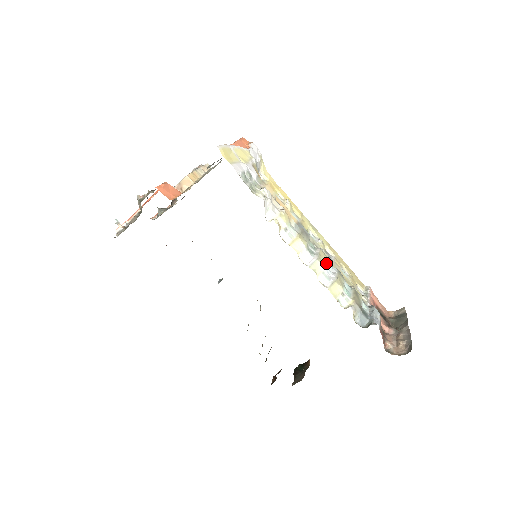
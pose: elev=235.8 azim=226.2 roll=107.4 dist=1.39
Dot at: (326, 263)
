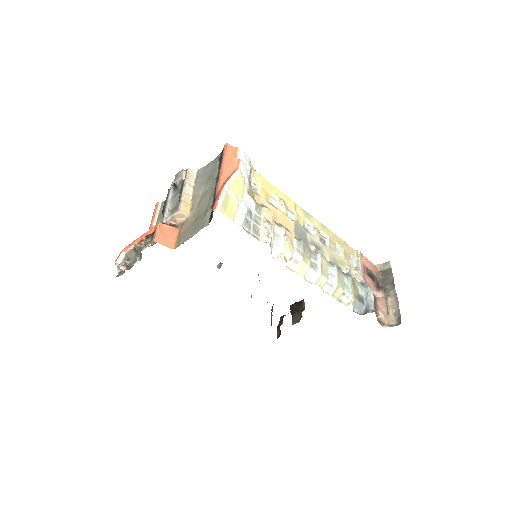
Dot at: (327, 268)
